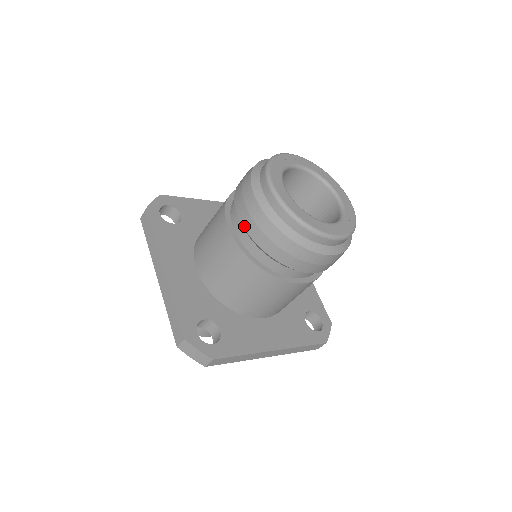
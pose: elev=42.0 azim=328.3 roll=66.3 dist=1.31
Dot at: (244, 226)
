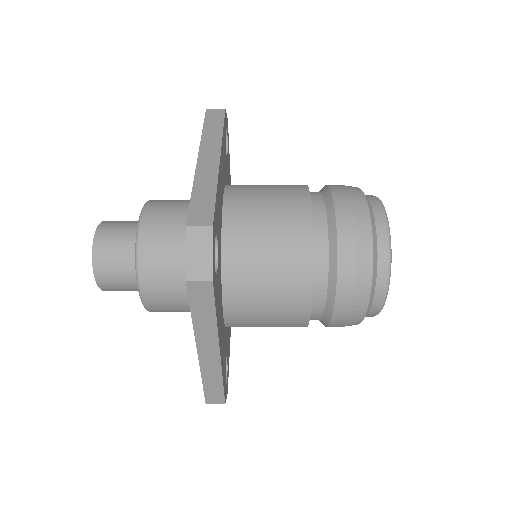
Dot at: (337, 210)
